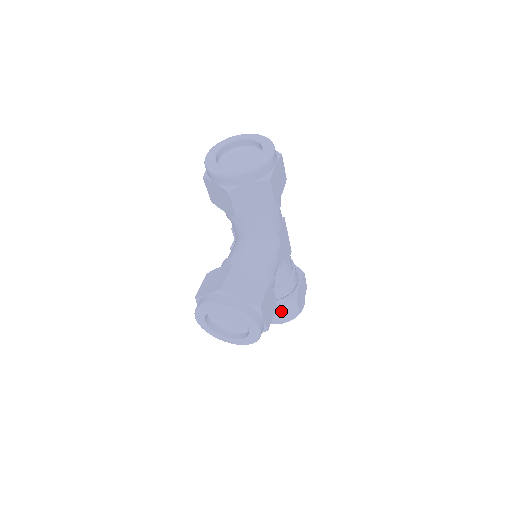
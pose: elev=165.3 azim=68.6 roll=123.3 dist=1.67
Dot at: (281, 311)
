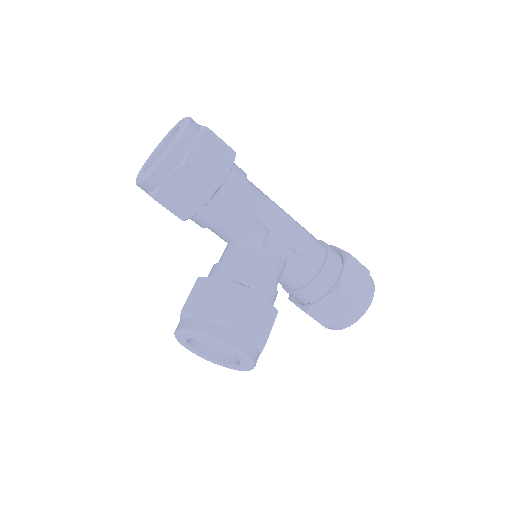
Dot at: (333, 312)
